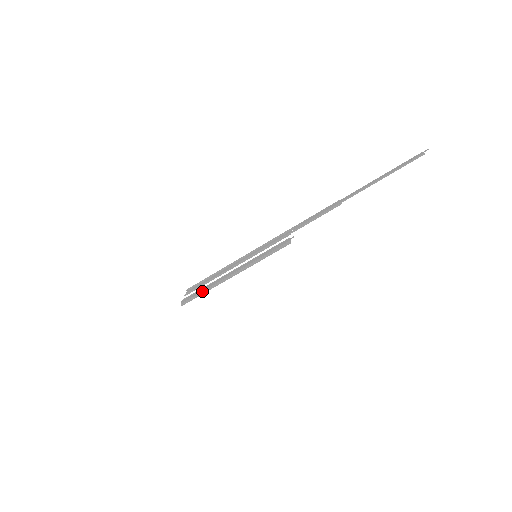
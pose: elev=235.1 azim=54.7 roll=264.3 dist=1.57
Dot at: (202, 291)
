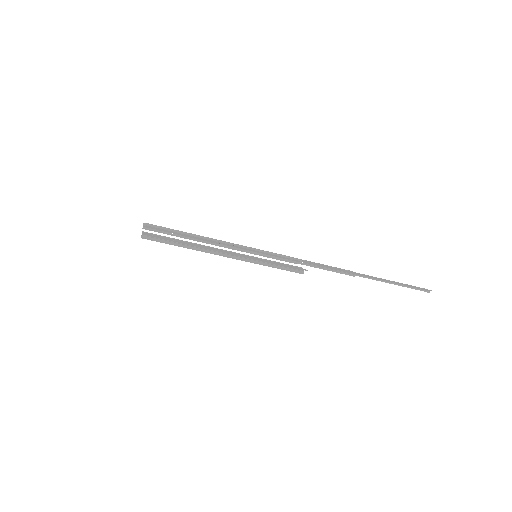
Dot at: (180, 243)
